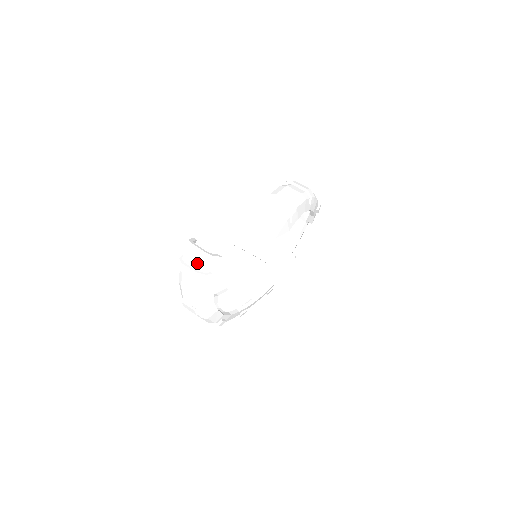
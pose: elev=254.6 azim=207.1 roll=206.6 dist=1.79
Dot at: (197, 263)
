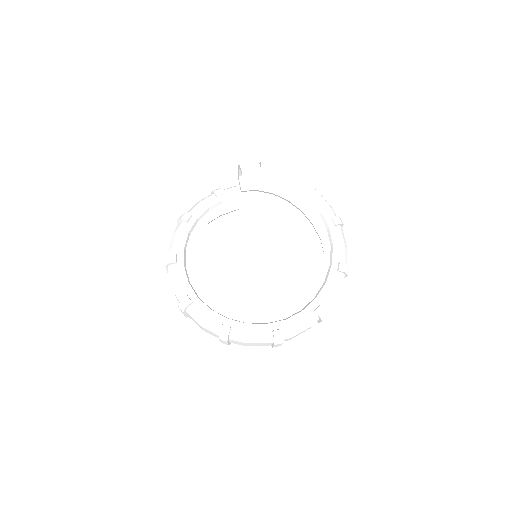
Dot at: occluded
